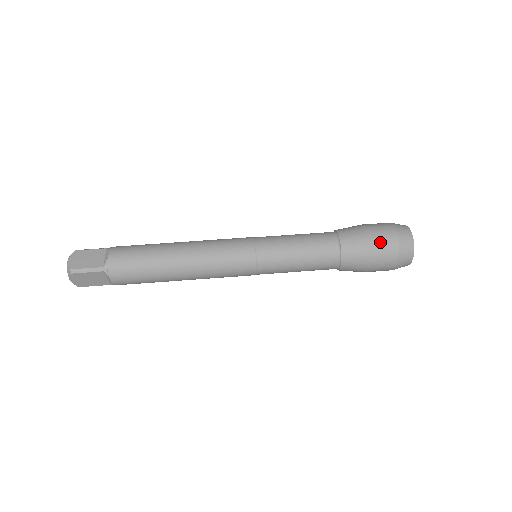
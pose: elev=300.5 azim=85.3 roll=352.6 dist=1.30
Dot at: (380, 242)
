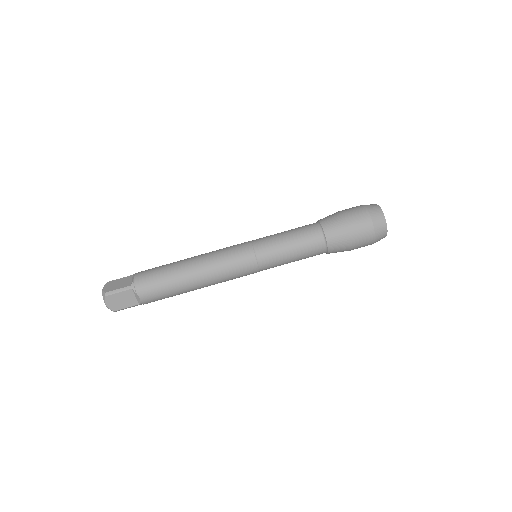
Dot at: (354, 216)
